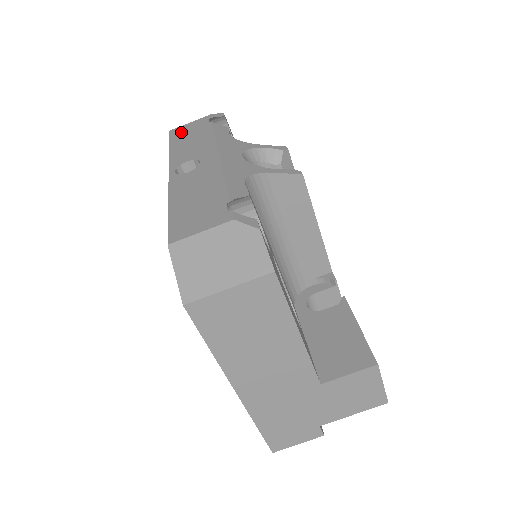
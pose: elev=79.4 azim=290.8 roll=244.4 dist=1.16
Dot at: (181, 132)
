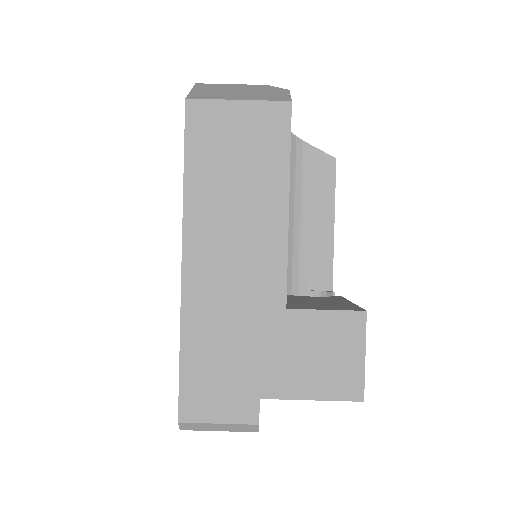
Dot at: occluded
